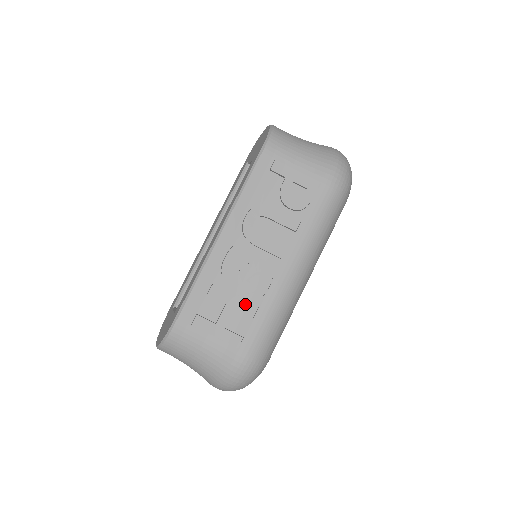
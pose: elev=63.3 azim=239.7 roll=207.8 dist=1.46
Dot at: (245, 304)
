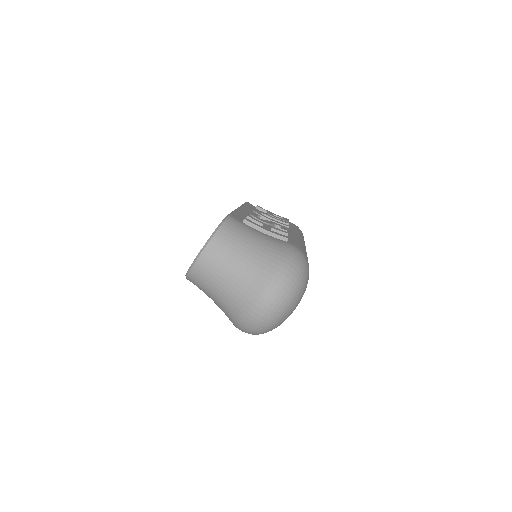
Dot at: (278, 229)
